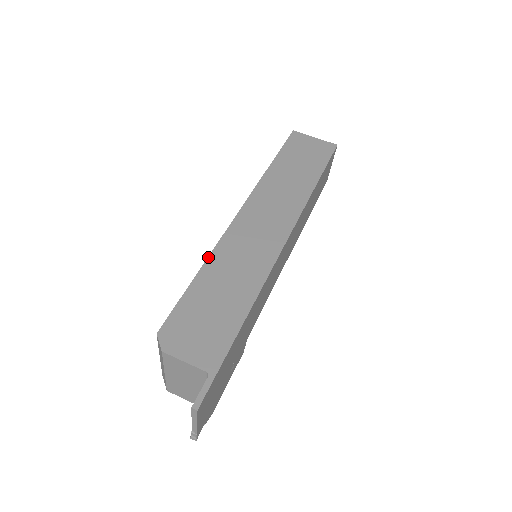
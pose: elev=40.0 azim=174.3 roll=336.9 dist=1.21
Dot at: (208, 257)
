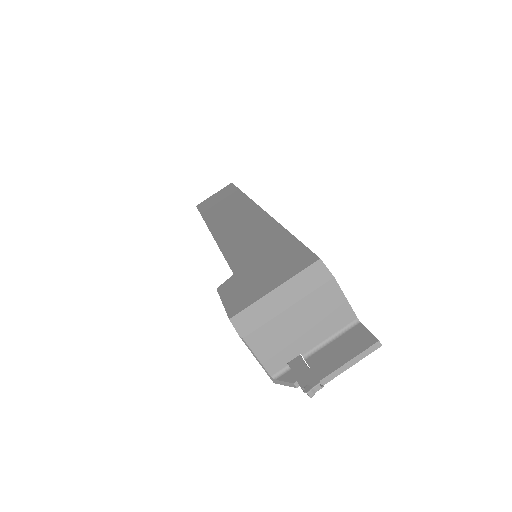
Dot at: (282, 226)
